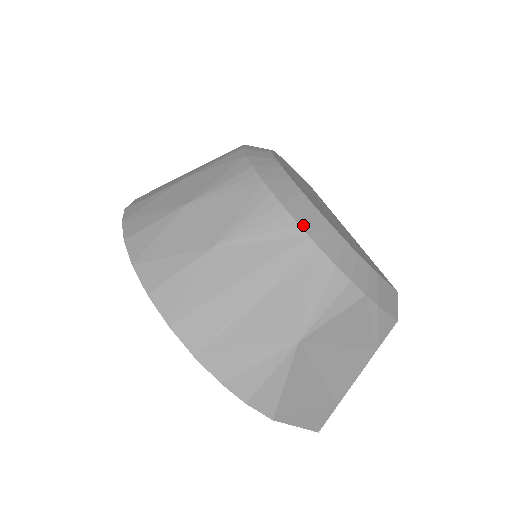
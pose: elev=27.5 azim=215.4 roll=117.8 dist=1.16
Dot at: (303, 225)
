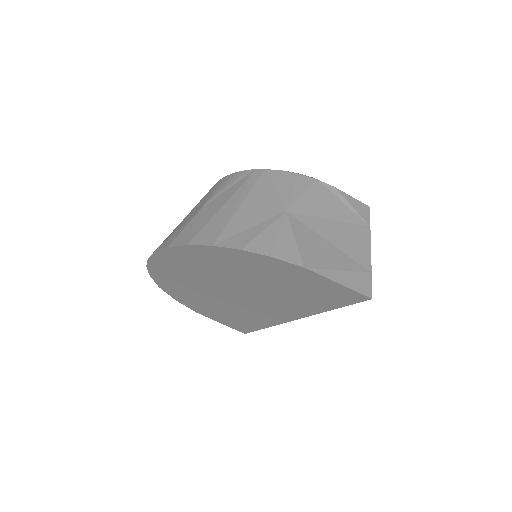
Dot at: (250, 170)
